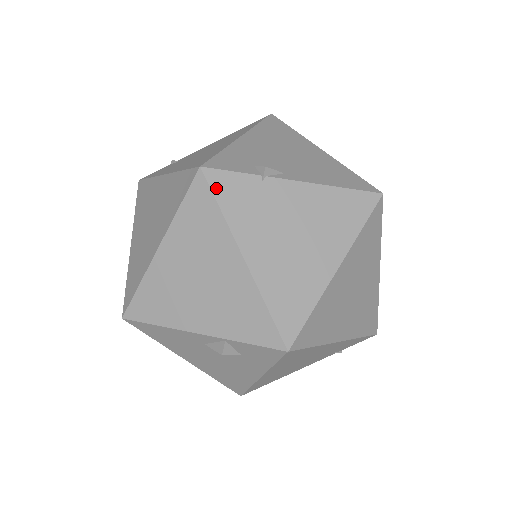
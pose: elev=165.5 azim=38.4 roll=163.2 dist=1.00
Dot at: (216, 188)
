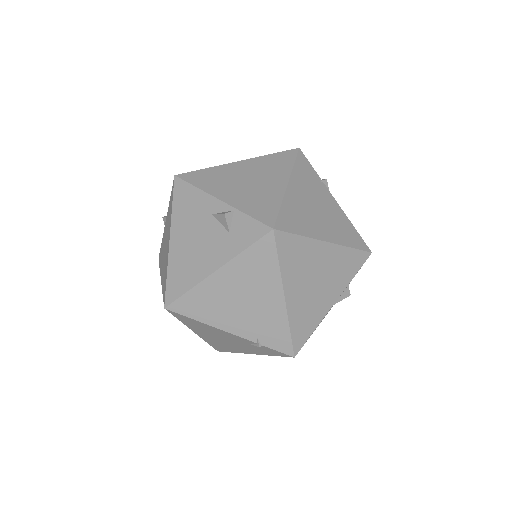
Dot at: (299, 158)
